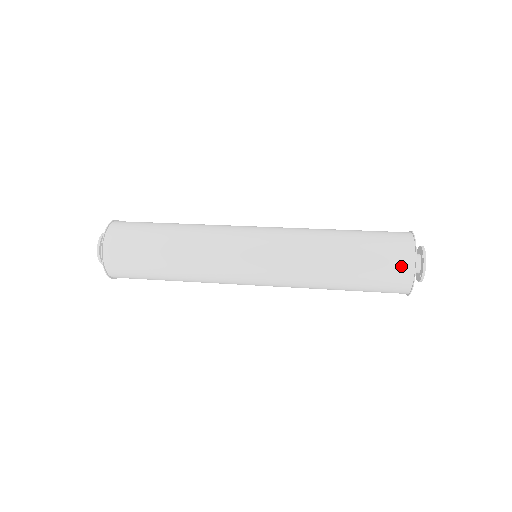
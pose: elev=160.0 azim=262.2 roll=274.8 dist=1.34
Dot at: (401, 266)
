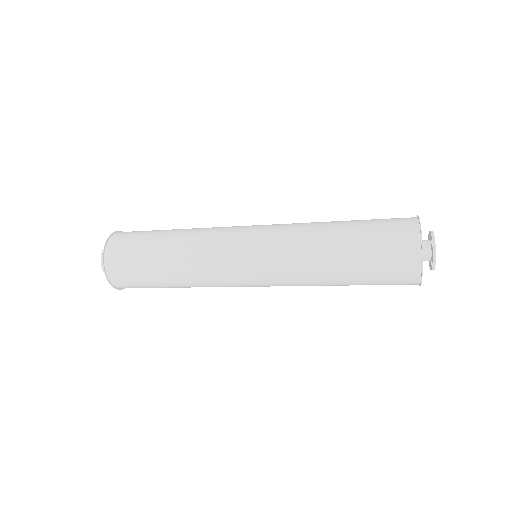
Dot at: (406, 252)
